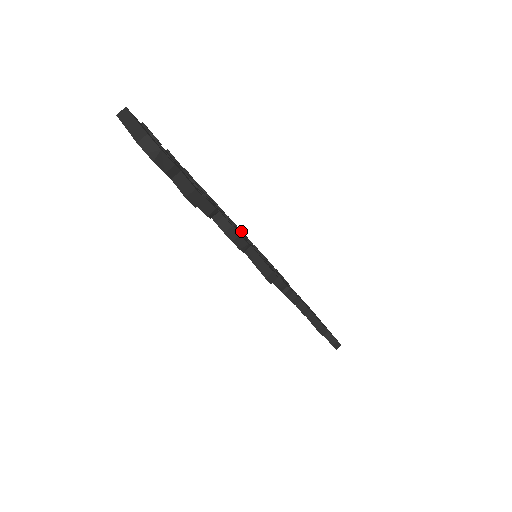
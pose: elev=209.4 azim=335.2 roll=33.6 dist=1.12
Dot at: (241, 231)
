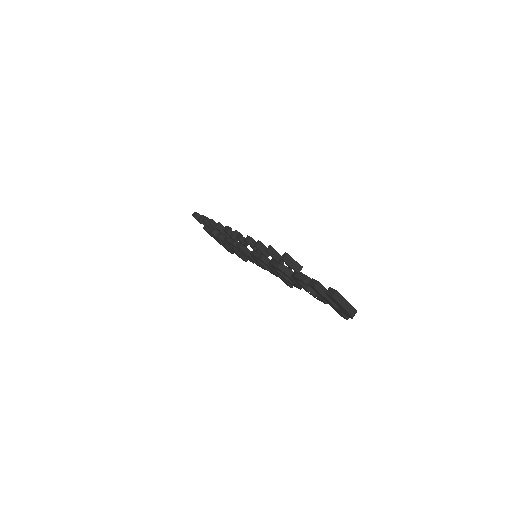
Dot at: occluded
